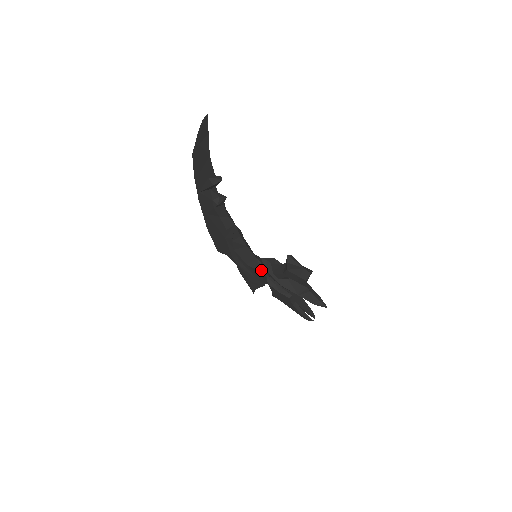
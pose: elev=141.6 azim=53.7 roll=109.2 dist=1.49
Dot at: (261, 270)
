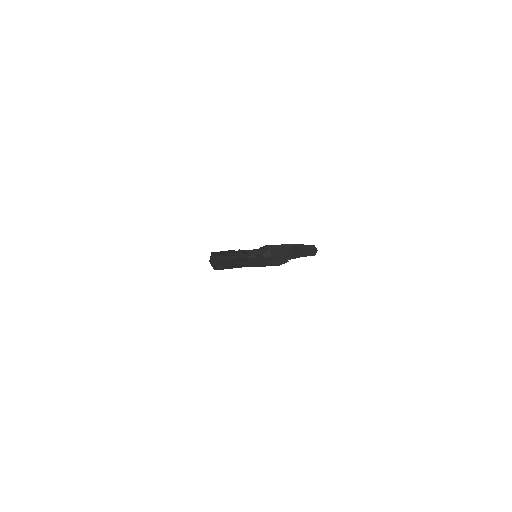
Dot at: occluded
